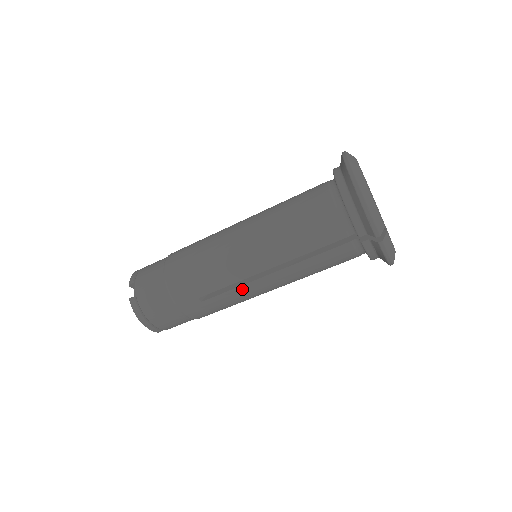
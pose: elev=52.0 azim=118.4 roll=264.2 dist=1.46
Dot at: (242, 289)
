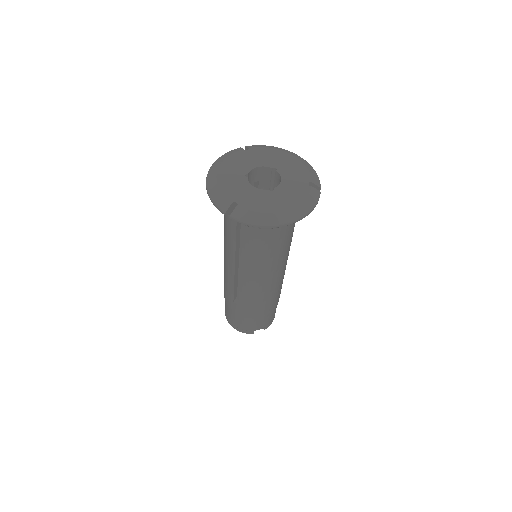
Dot at: (241, 287)
